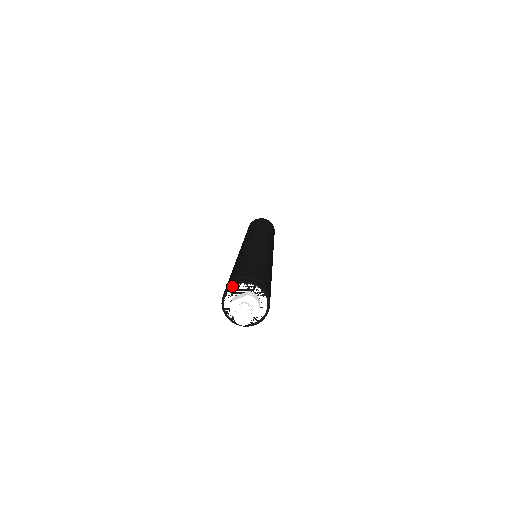
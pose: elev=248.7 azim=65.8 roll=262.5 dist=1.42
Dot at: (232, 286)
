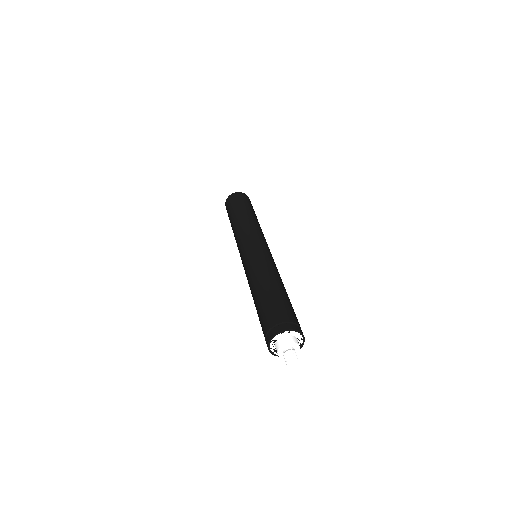
Dot at: (279, 333)
